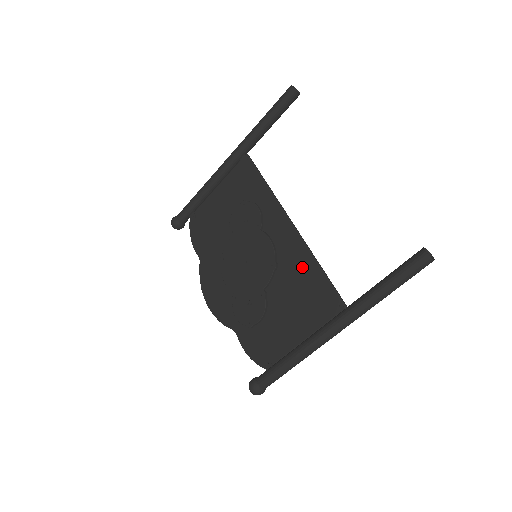
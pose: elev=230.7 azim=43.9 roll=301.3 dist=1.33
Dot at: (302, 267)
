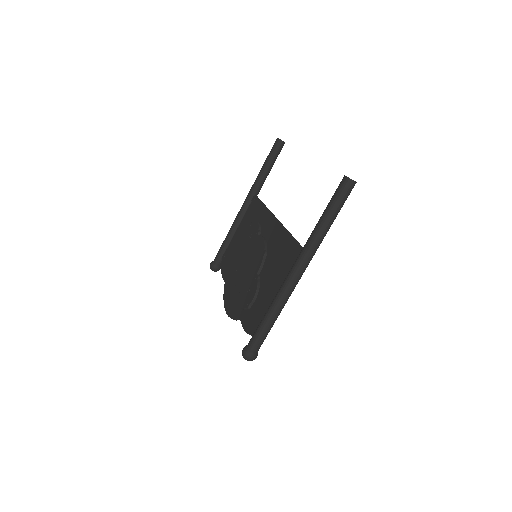
Dot at: (280, 243)
